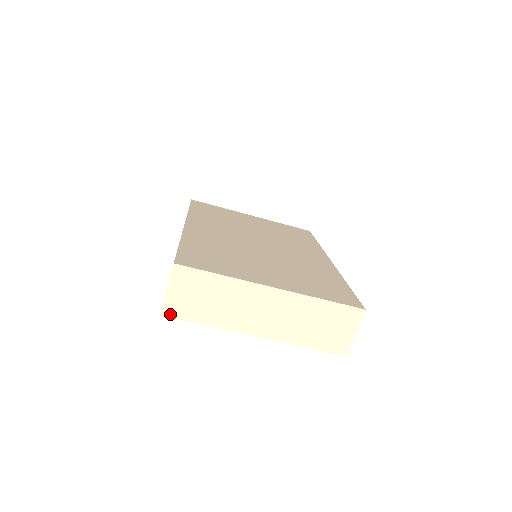
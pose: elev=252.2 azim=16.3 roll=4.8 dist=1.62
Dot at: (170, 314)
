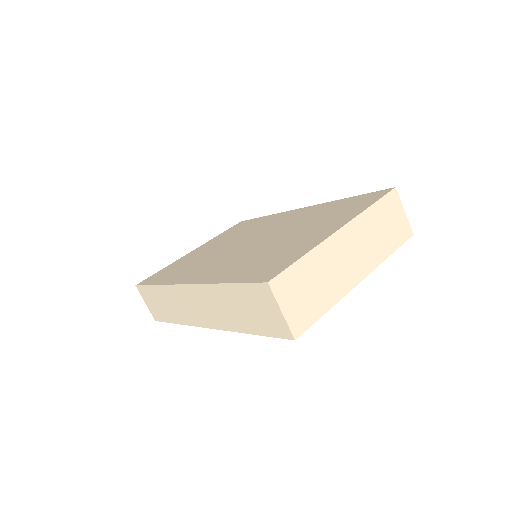
Dot at: (300, 331)
